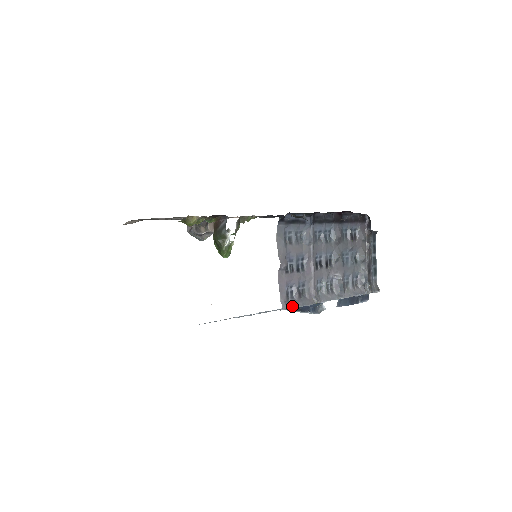
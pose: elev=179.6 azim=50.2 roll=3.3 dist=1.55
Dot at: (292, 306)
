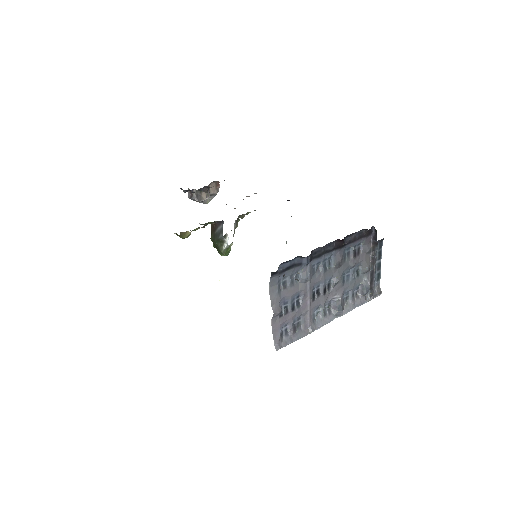
Dot at: (286, 345)
